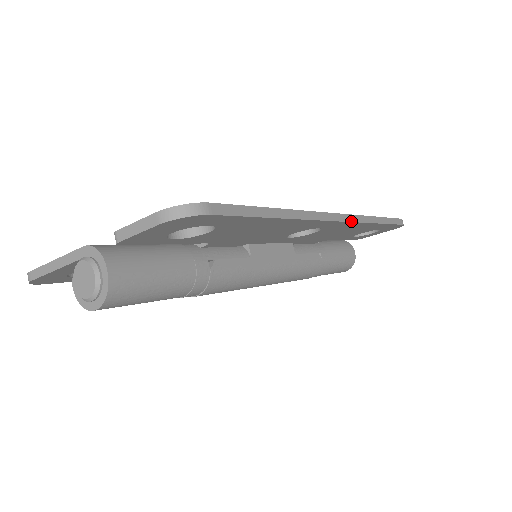
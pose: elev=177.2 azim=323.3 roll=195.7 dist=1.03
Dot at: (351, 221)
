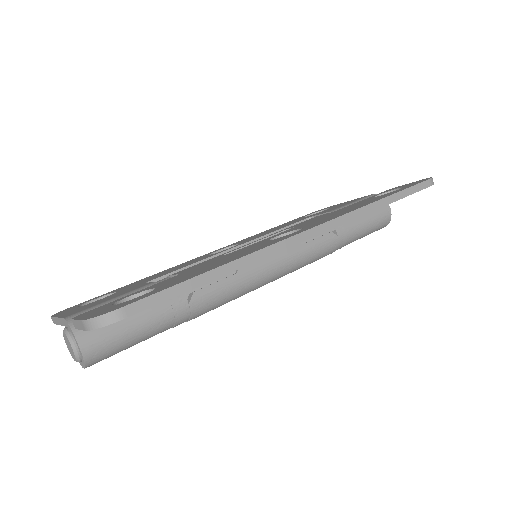
Dot at: (334, 227)
